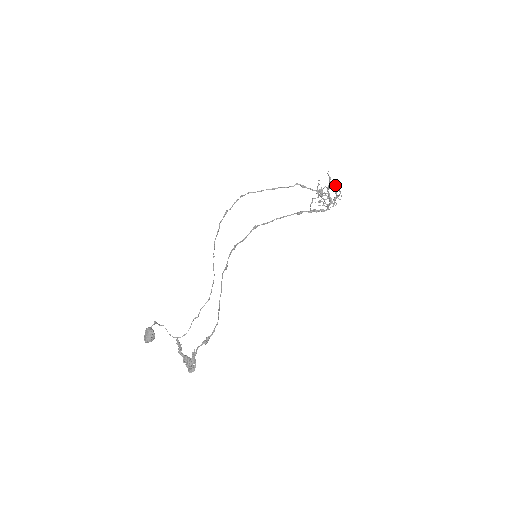
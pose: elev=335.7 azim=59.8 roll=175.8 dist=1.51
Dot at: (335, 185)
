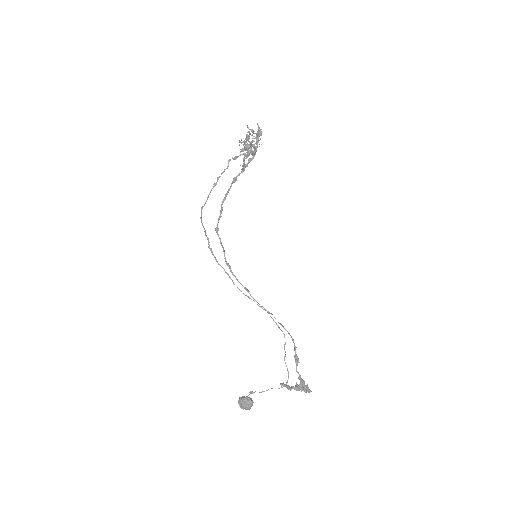
Dot at: (258, 132)
